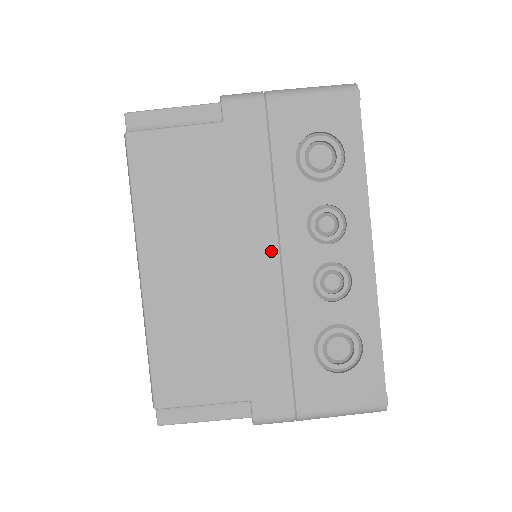
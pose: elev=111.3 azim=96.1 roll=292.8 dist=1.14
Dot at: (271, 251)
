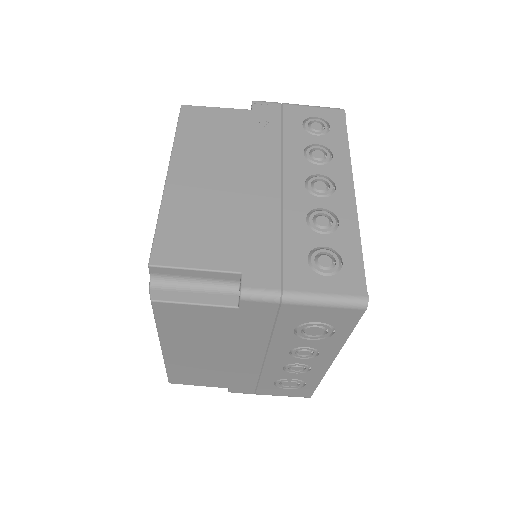
Dot at: (259, 356)
